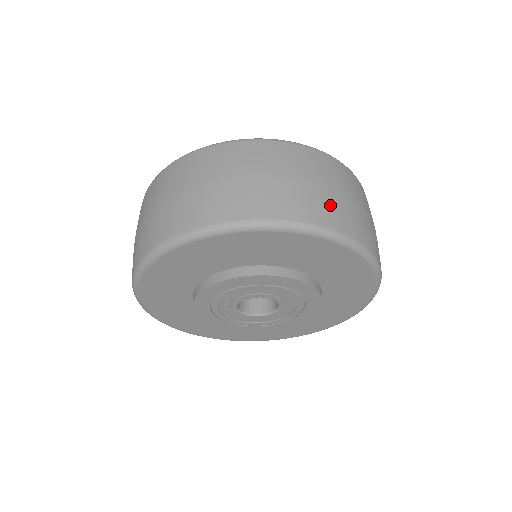
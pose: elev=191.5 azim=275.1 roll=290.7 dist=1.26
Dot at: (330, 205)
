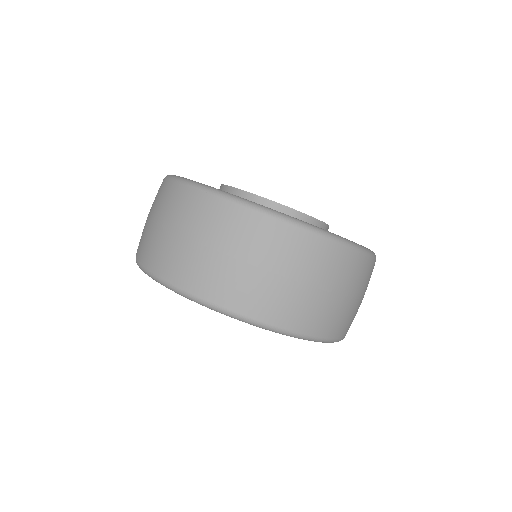
Dot at: occluded
